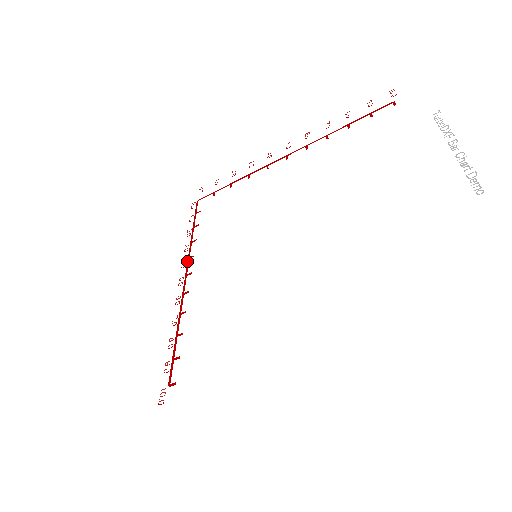
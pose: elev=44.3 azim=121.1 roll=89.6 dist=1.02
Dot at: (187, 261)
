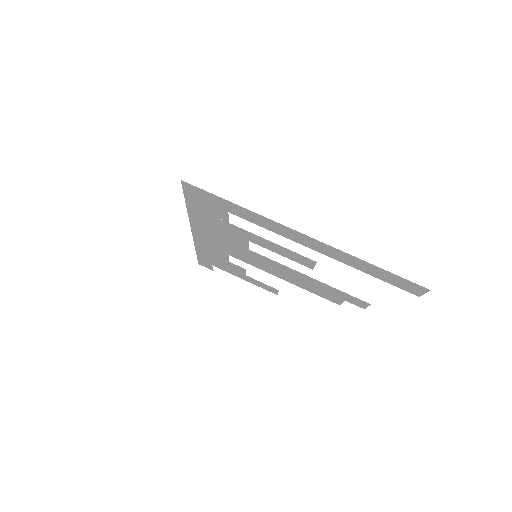
Dot at: occluded
